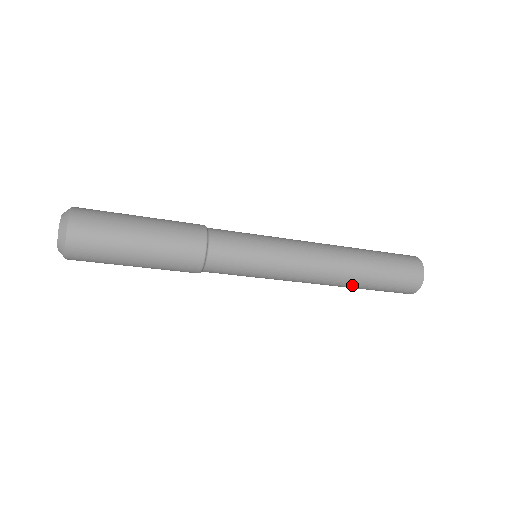
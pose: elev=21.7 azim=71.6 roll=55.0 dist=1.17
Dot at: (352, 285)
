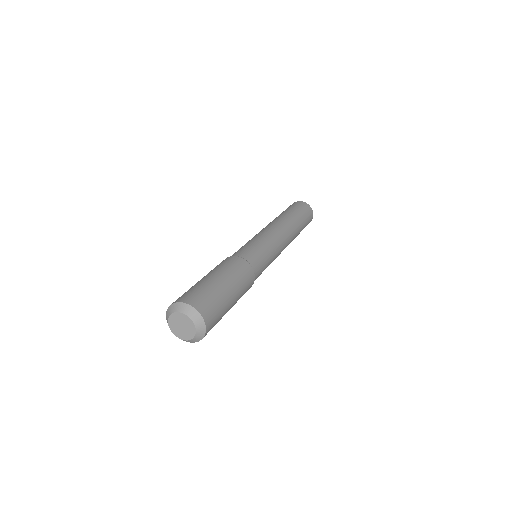
Dot at: occluded
